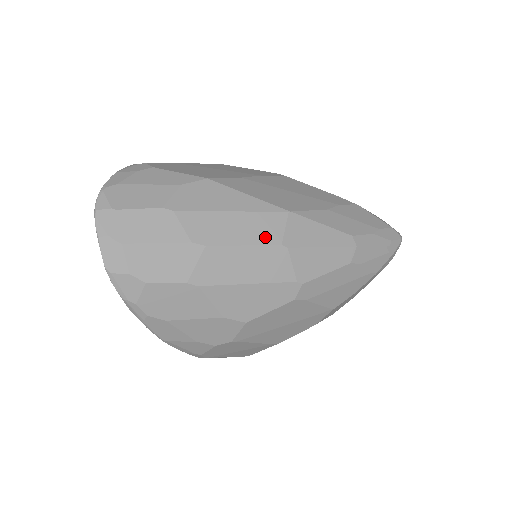
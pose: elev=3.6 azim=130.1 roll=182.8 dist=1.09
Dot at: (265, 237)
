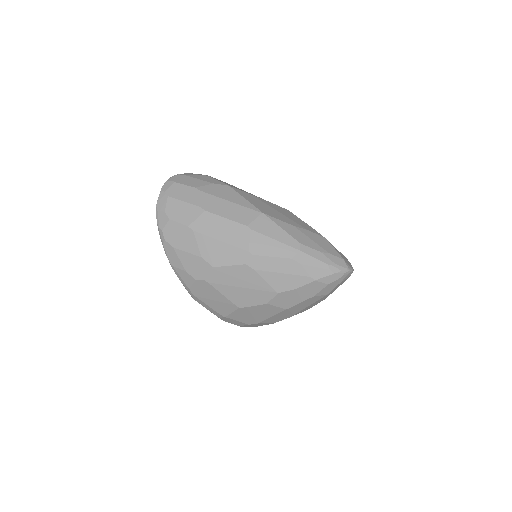
Dot at: (240, 219)
